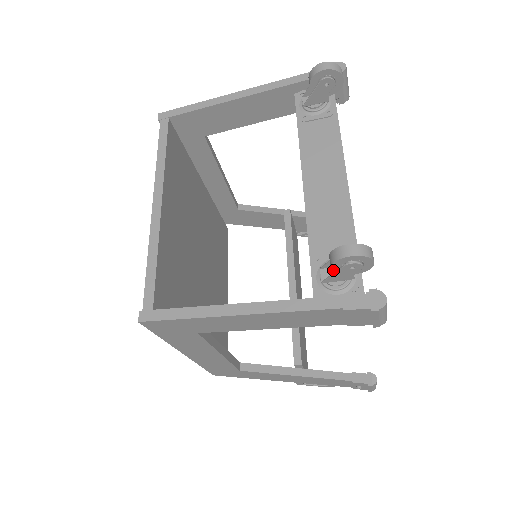
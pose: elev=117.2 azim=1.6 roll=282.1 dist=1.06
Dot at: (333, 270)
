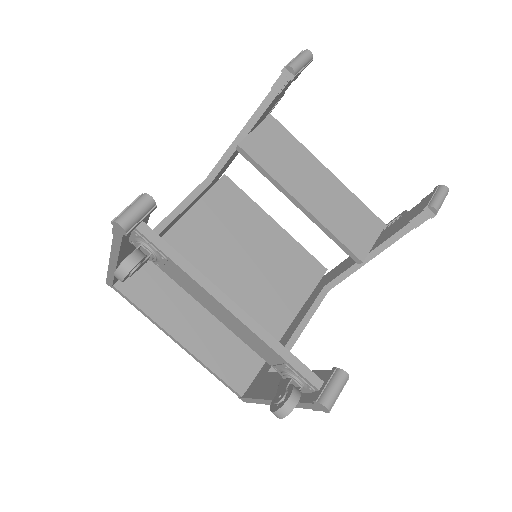
Dot at: occluded
